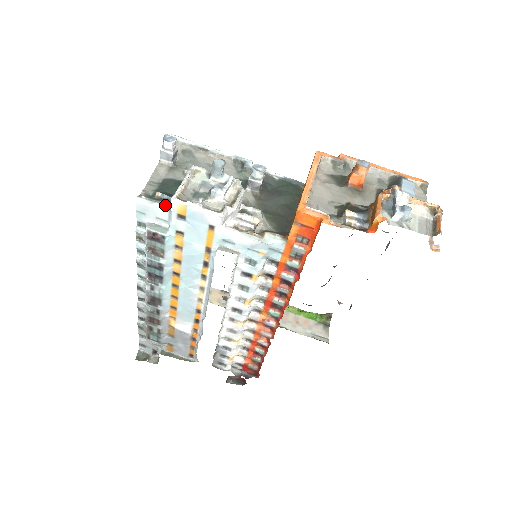
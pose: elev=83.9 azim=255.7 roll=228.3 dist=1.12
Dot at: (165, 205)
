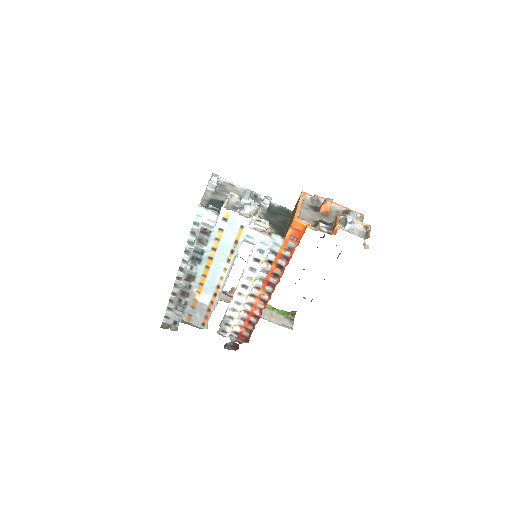
Dot at: (215, 212)
